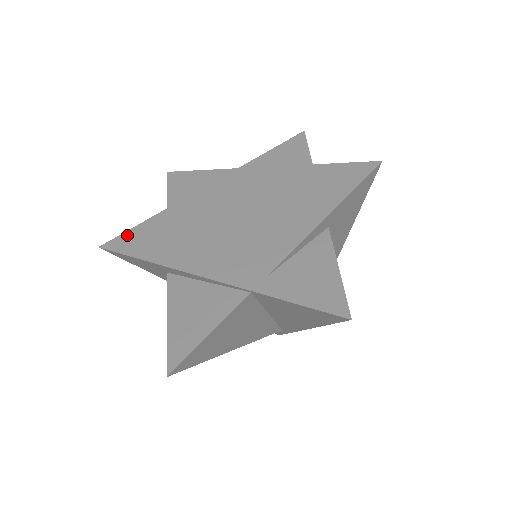
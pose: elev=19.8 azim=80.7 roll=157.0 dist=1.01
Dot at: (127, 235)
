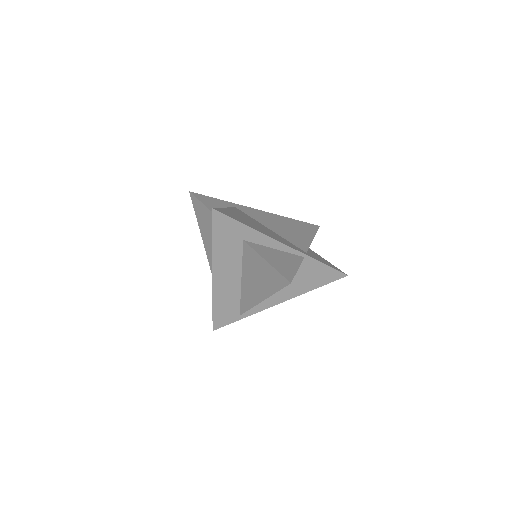
Dot at: (221, 210)
